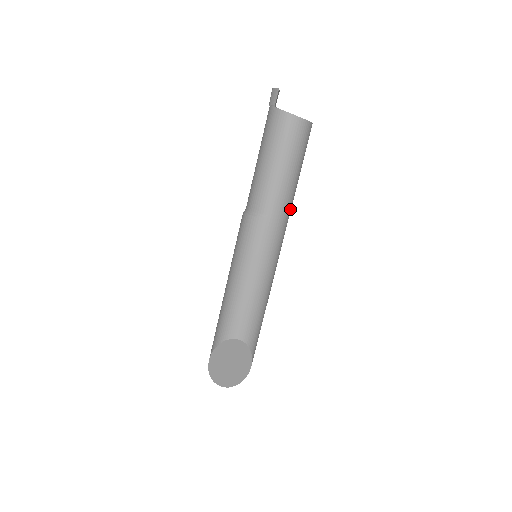
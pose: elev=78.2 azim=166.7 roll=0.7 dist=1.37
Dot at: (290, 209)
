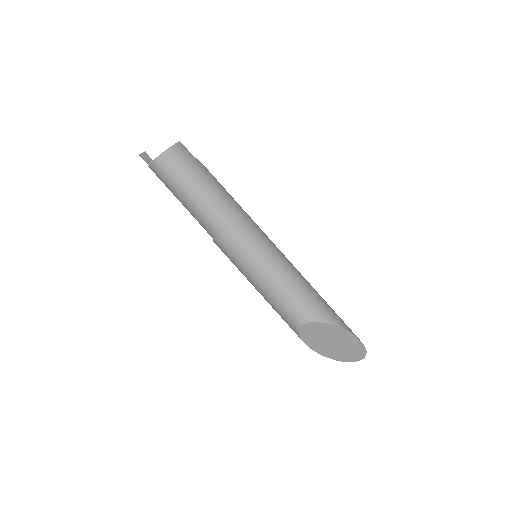
Dot at: (231, 206)
